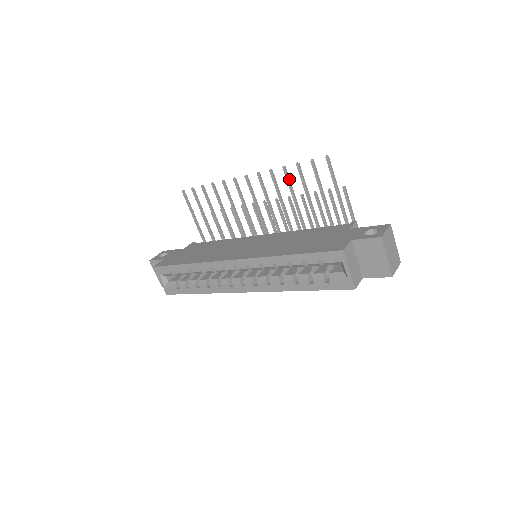
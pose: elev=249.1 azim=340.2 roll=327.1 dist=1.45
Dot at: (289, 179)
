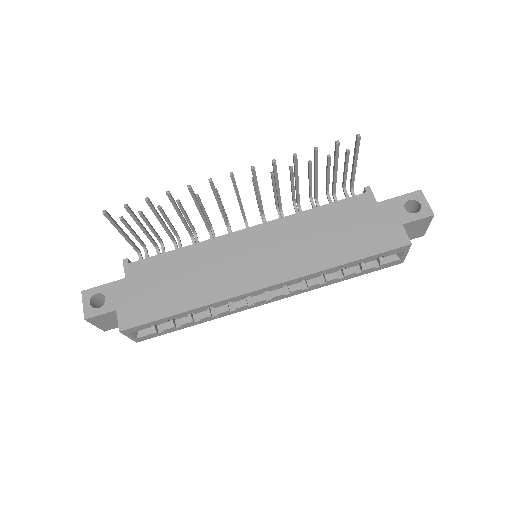
Dot at: (297, 165)
